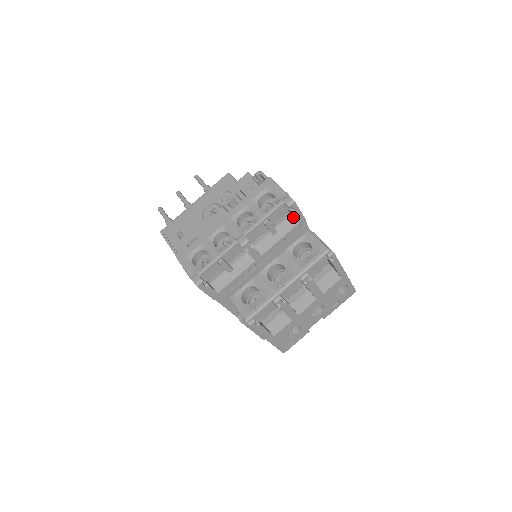
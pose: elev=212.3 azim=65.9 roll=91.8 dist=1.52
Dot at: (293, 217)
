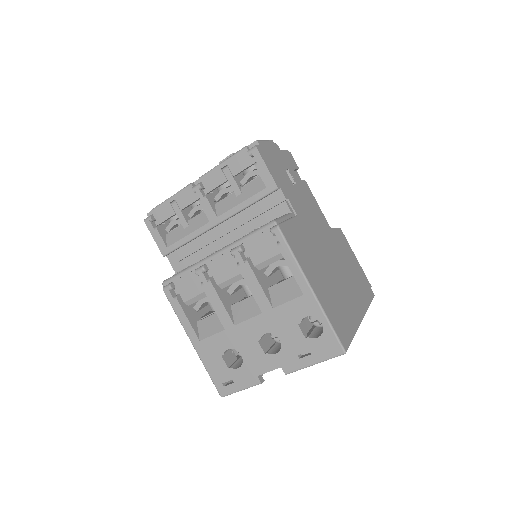
Dot at: (263, 178)
